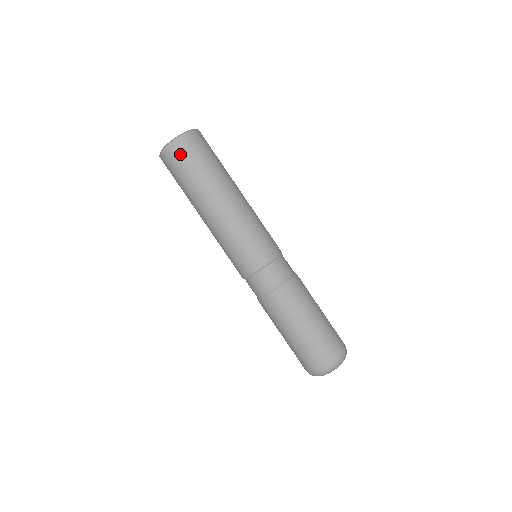
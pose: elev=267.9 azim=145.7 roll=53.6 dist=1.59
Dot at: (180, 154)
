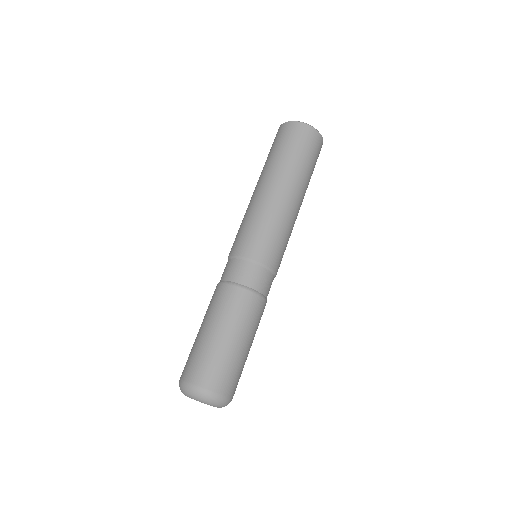
Dot at: (281, 134)
